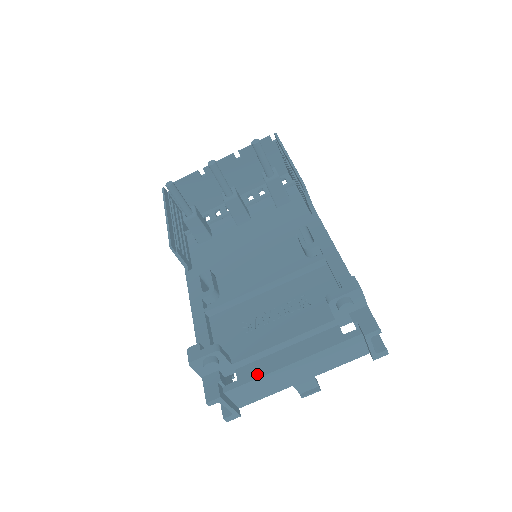
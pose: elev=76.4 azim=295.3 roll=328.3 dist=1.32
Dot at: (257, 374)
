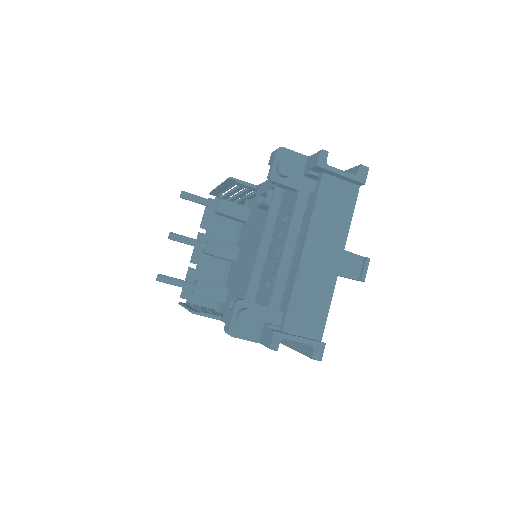
Dot at: (290, 289)
